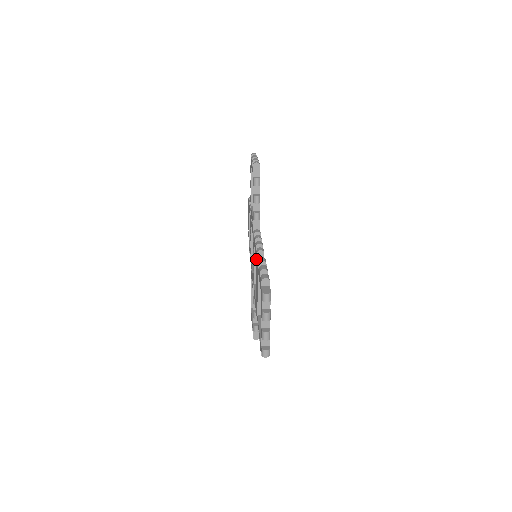
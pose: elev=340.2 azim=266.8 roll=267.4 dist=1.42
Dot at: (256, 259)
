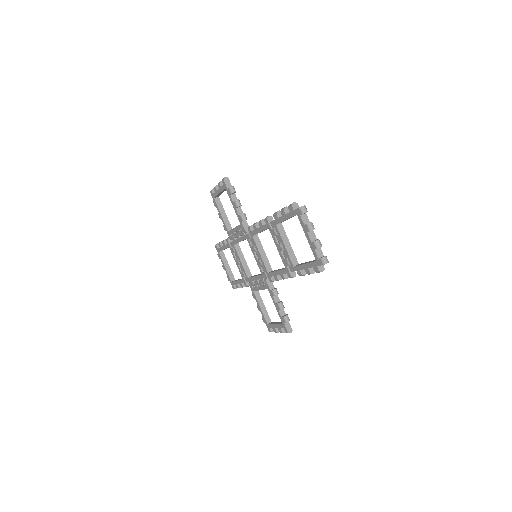
Dot at: (268, 227)
